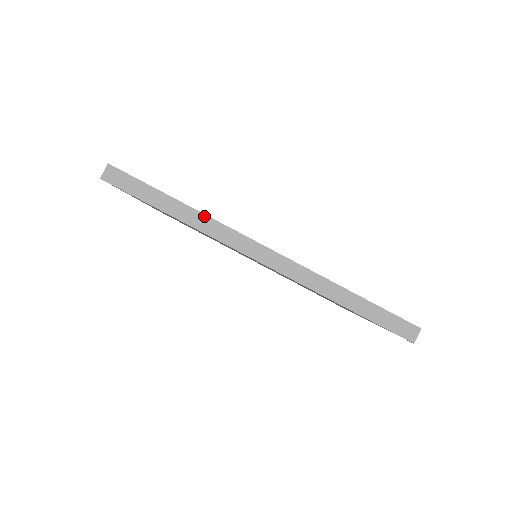
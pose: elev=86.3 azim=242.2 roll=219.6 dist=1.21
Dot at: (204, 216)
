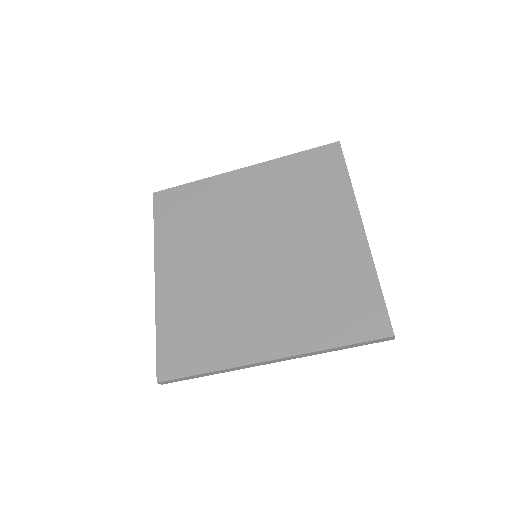
Dot at: (225, 370)
